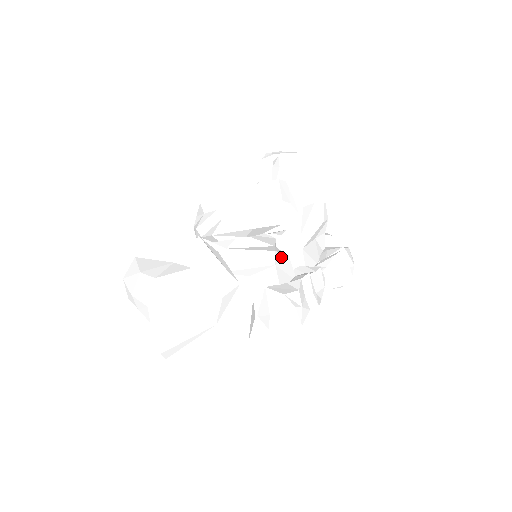
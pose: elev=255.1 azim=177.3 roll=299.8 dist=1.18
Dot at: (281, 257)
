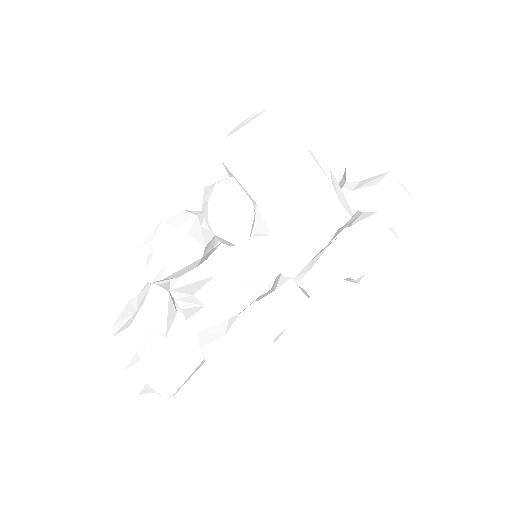
Dot at: (216, 291)
